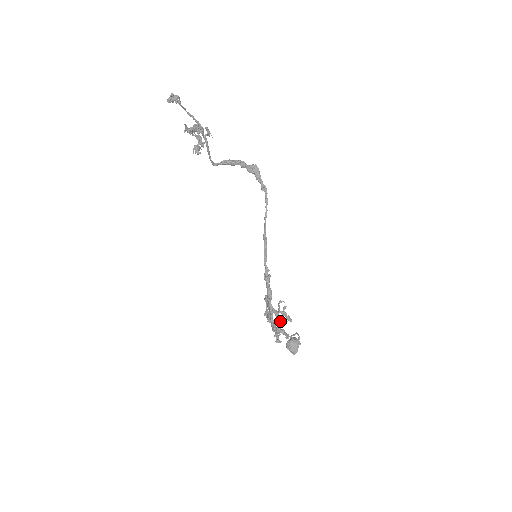
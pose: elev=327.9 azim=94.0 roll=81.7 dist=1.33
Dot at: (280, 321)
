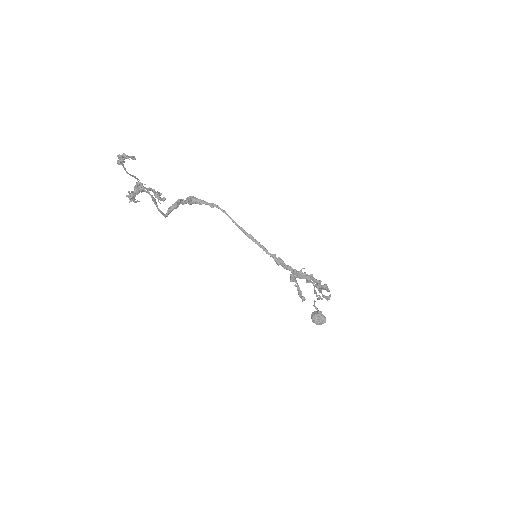
Dot at: (314, 285)
